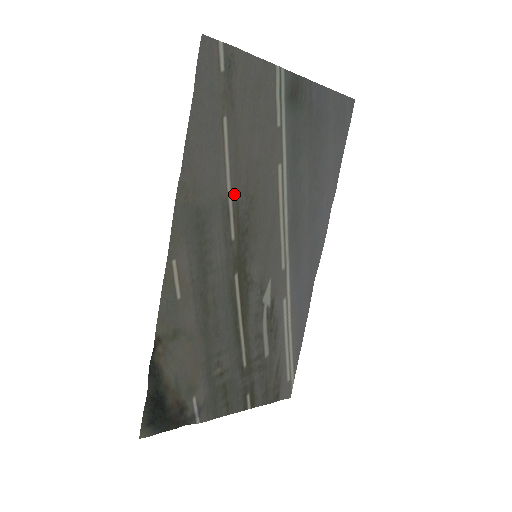
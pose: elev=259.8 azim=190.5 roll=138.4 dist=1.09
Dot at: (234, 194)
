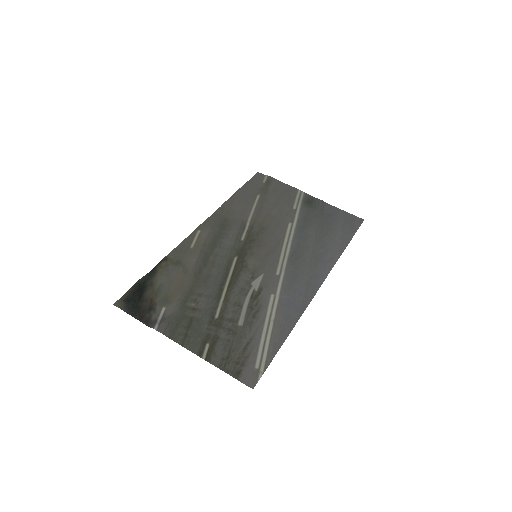
Dot at: (252, 222)
